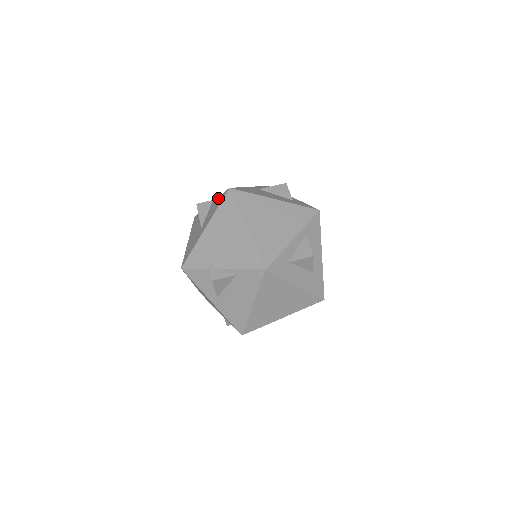
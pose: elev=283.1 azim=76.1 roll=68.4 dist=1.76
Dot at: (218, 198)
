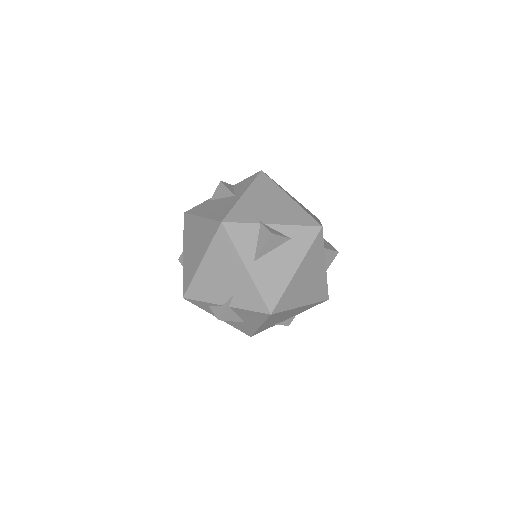
Dot at: (248, 312)
